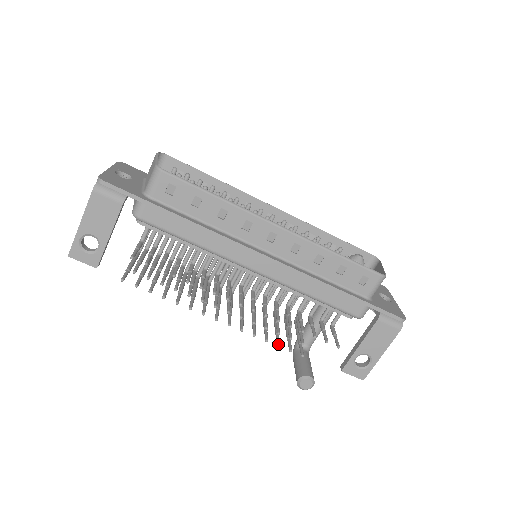
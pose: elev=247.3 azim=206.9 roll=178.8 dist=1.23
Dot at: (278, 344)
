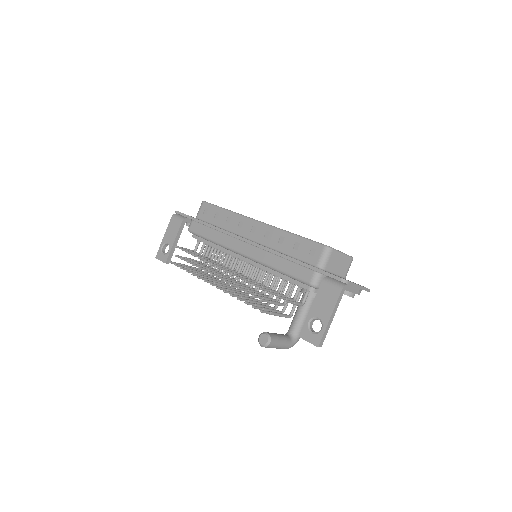
Dot at: occluded
